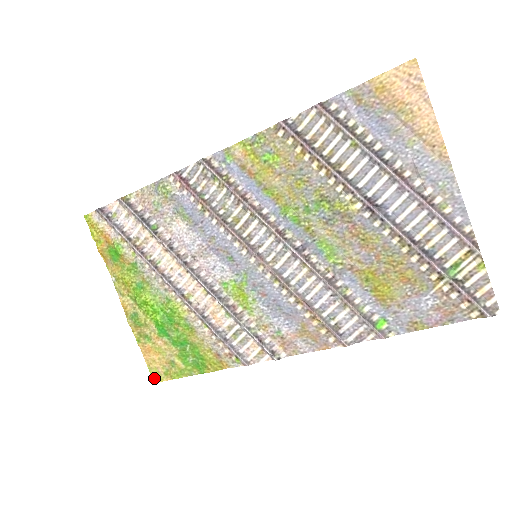
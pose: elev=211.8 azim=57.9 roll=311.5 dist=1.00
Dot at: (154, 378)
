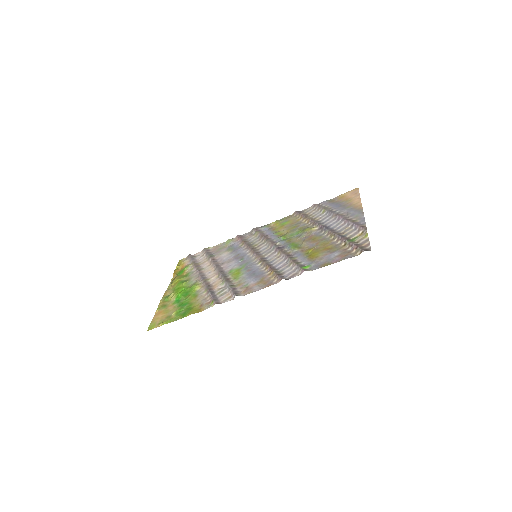
Dot at: (149, 328)
